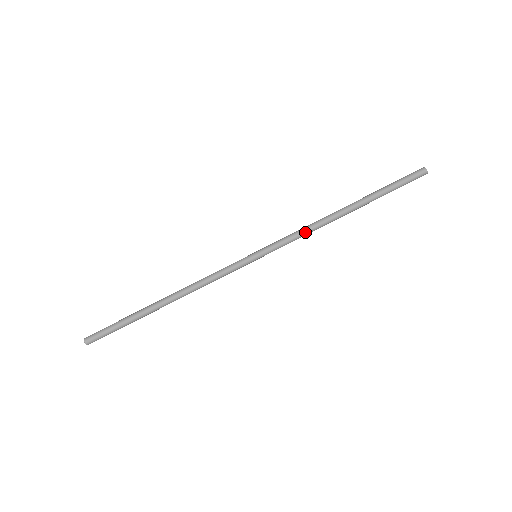
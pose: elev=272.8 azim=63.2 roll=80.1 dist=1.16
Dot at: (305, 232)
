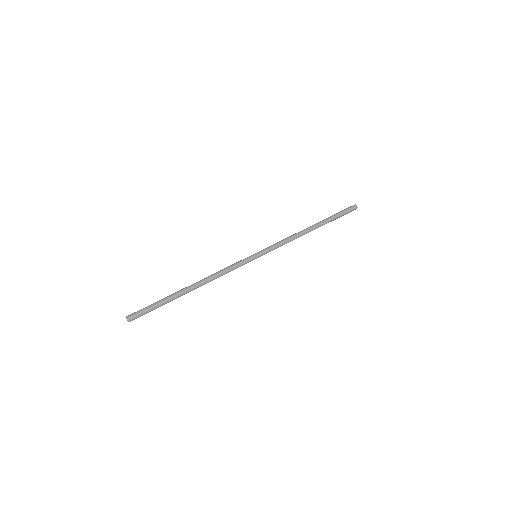
Dot at: (286, 238)
